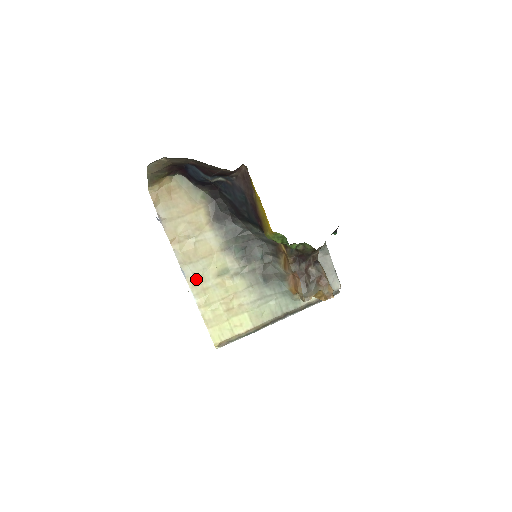
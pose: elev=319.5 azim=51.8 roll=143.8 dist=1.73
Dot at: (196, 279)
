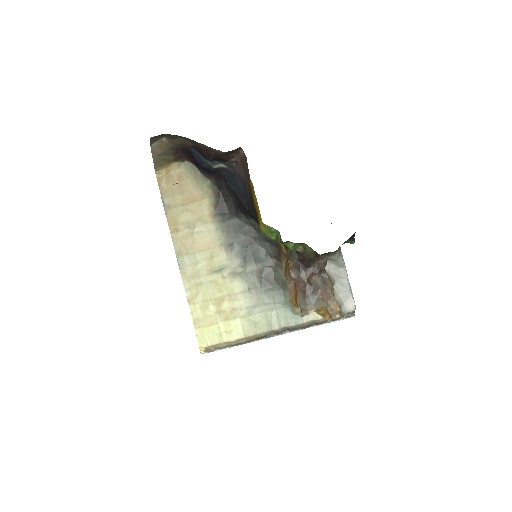
Dot at: (190, 272)
